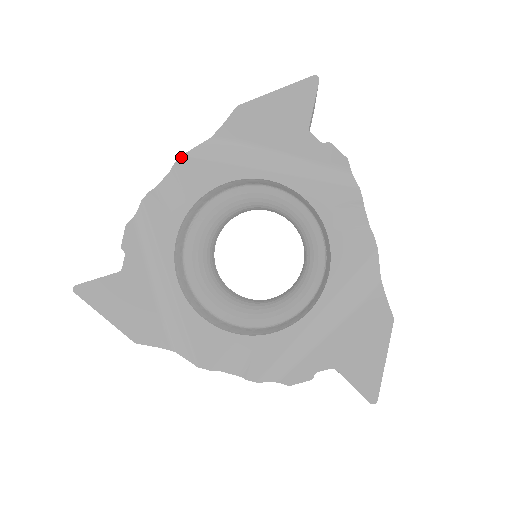
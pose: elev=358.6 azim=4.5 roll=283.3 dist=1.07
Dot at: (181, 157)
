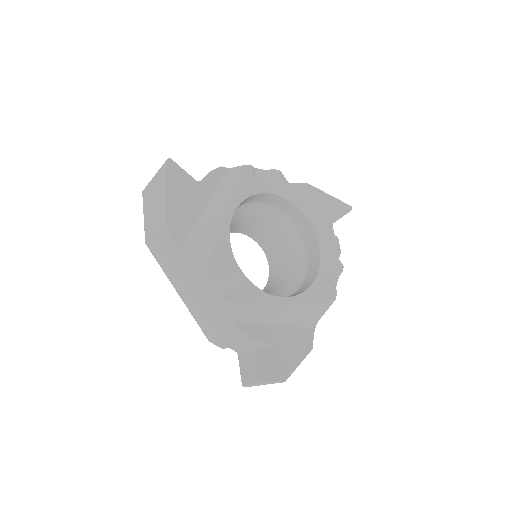
Dot at: (279, 170)
